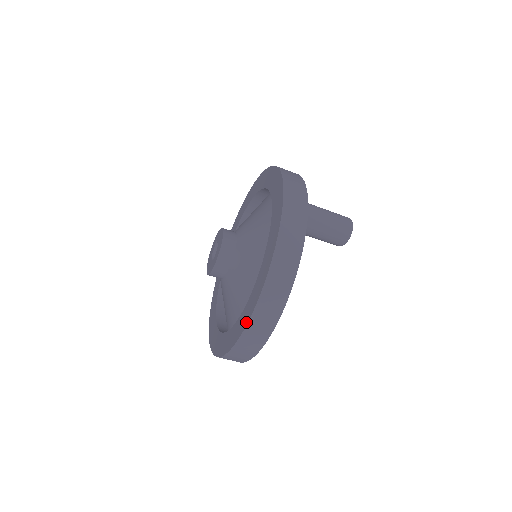
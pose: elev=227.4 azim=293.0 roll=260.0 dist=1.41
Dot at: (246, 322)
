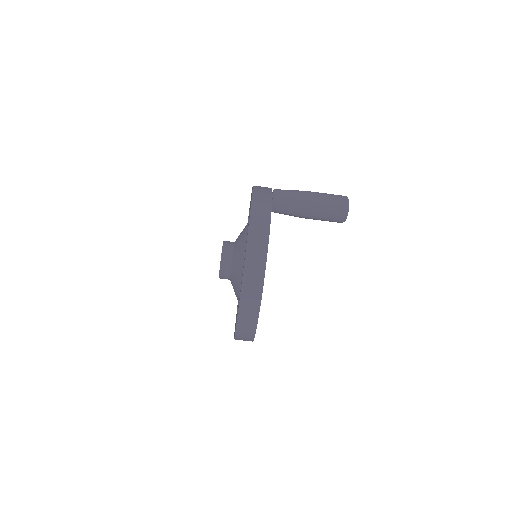
Dot at: occluded
